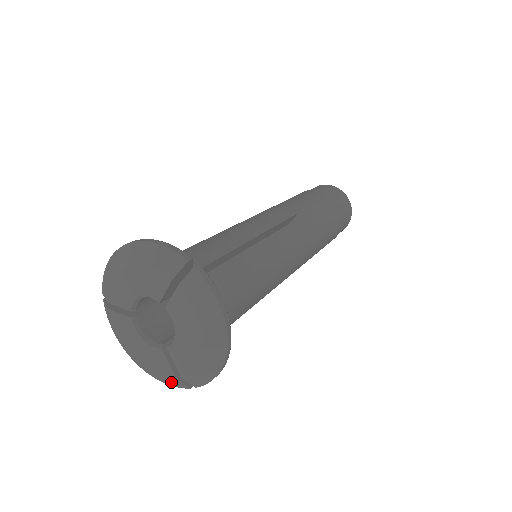
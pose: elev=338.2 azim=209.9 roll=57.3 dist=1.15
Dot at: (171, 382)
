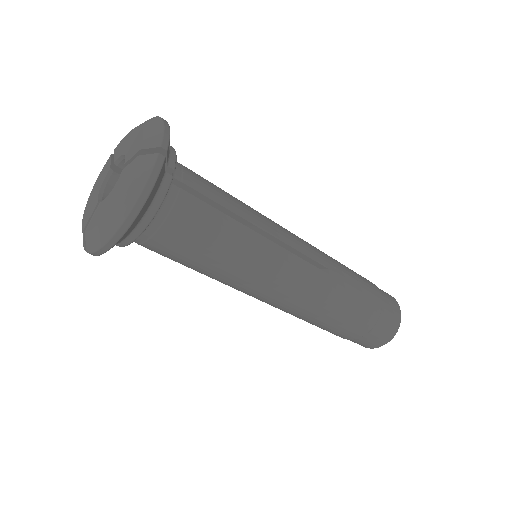
Dot at: (142, 170)
